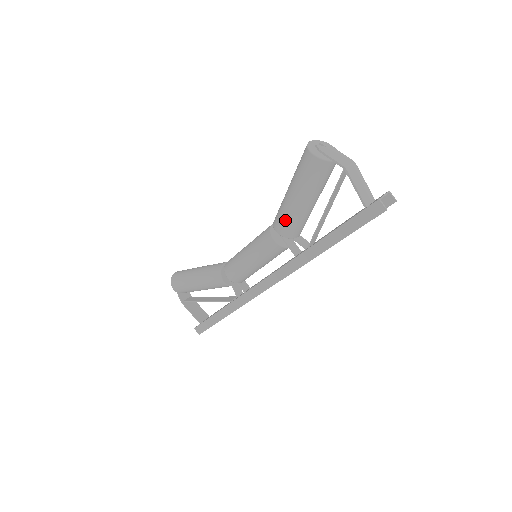
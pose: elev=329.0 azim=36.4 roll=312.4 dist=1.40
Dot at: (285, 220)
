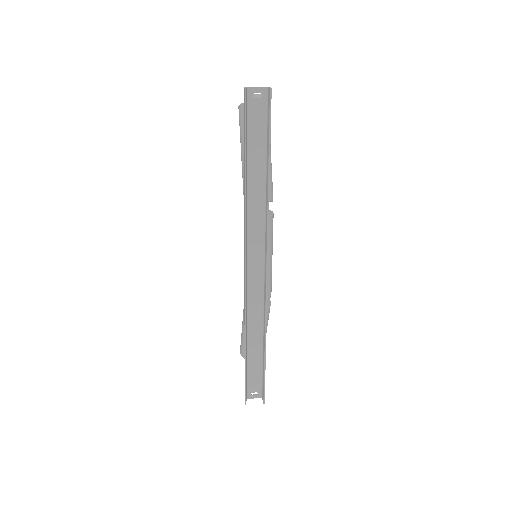
Dot at: (243, 183)
